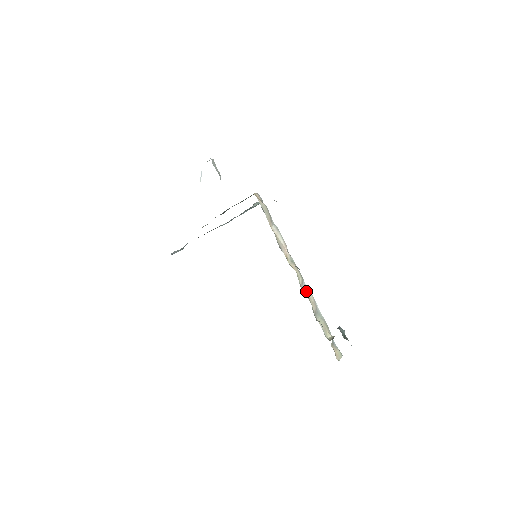
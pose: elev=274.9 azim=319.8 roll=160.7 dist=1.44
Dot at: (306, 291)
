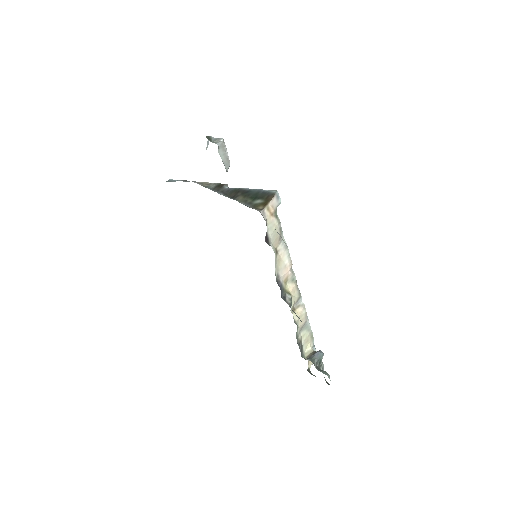
Dot at: (299, 309)
